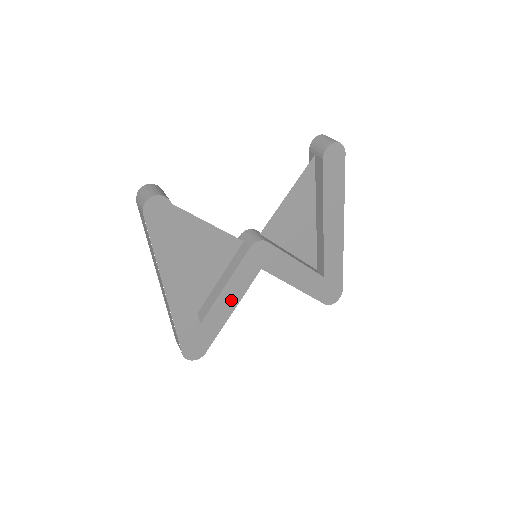
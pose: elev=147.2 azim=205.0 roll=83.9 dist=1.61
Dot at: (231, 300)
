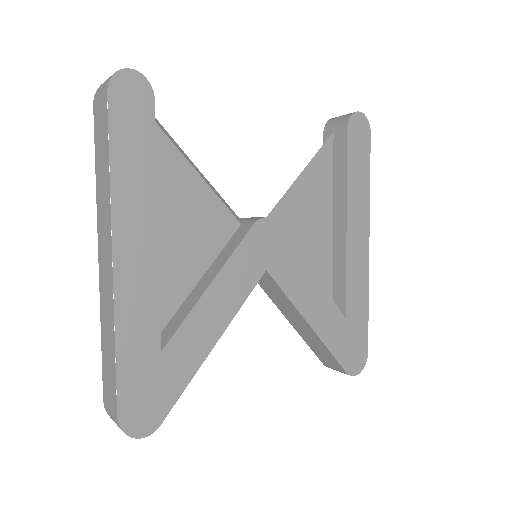
Dot at: (217, 316)
